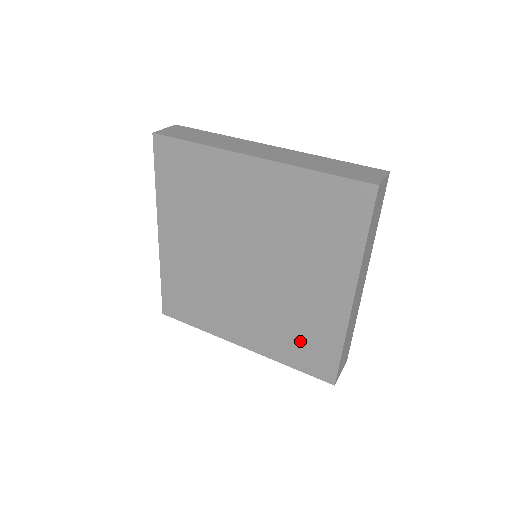
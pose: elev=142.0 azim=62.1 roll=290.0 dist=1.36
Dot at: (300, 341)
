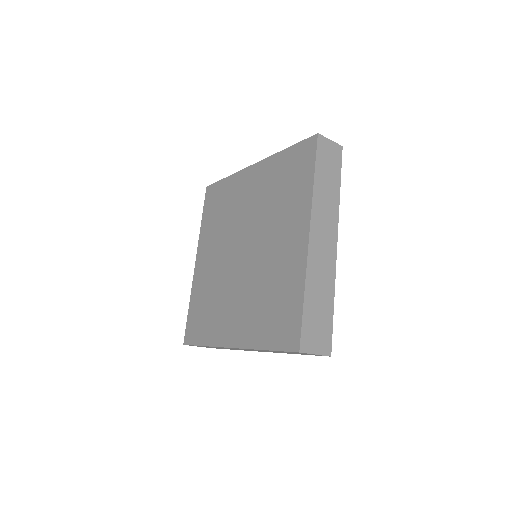
Dot at: (273, 310)
